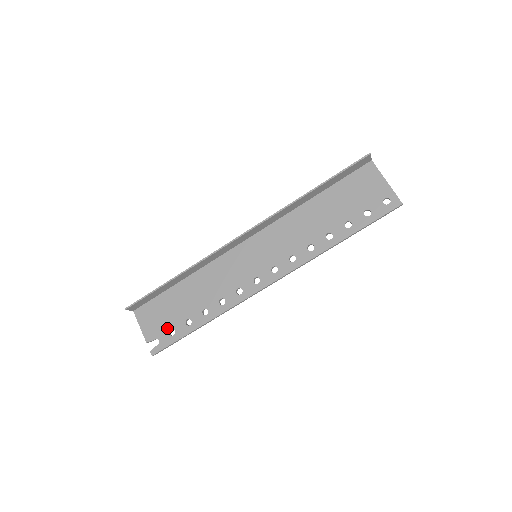
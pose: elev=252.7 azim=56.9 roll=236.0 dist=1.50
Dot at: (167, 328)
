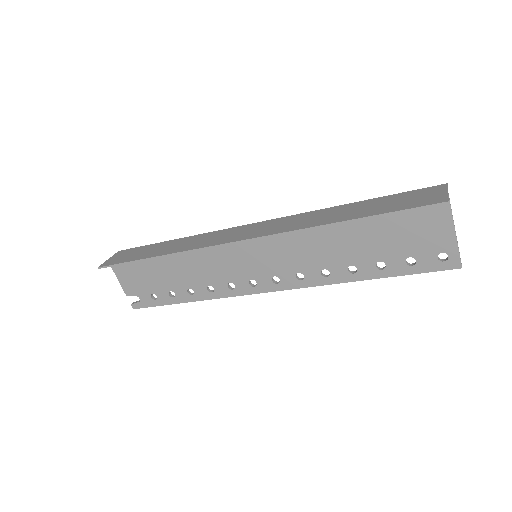
Dot at: (148, 291)
